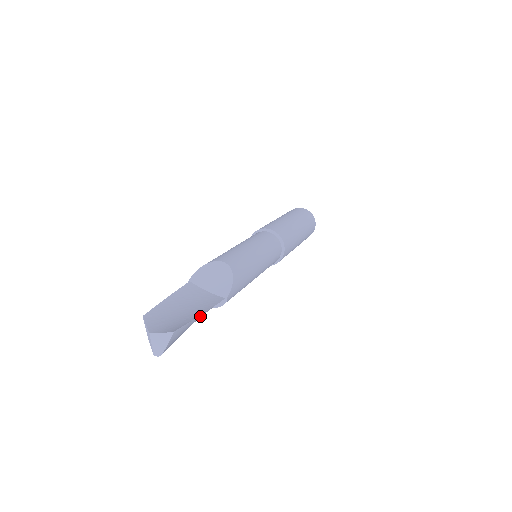
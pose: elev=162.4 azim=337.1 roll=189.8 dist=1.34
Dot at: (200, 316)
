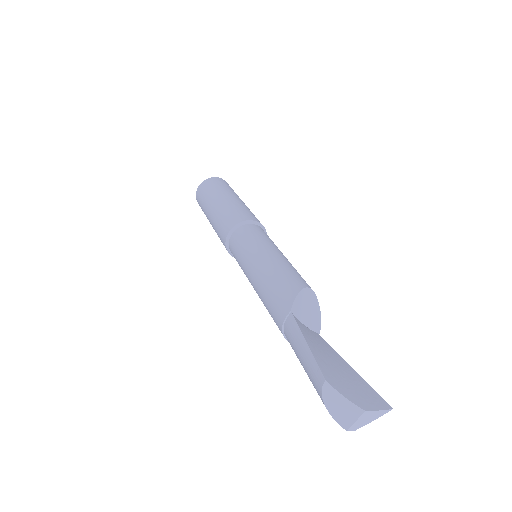
Dot at: (348, 370)
